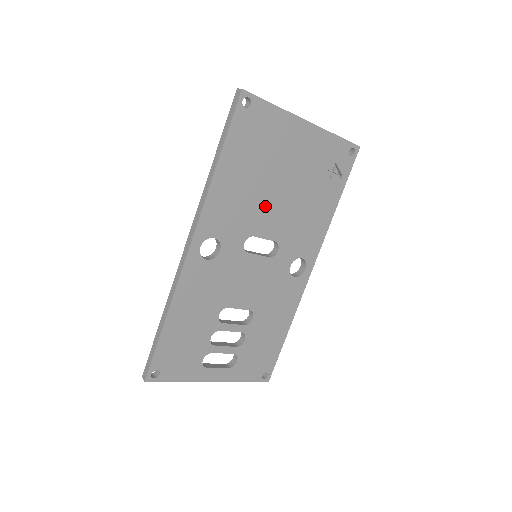
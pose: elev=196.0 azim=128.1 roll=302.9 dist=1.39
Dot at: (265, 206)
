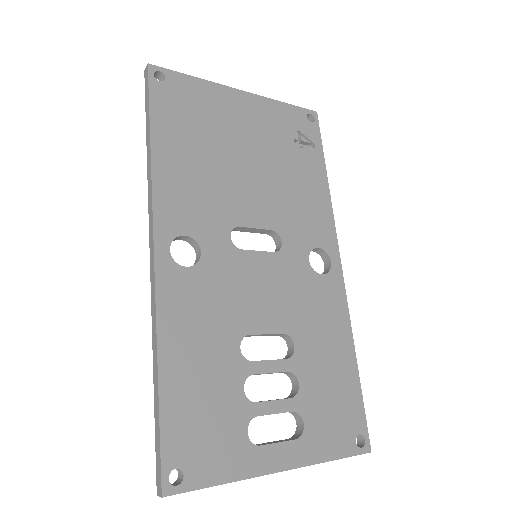
Dot at: (236, 187)
